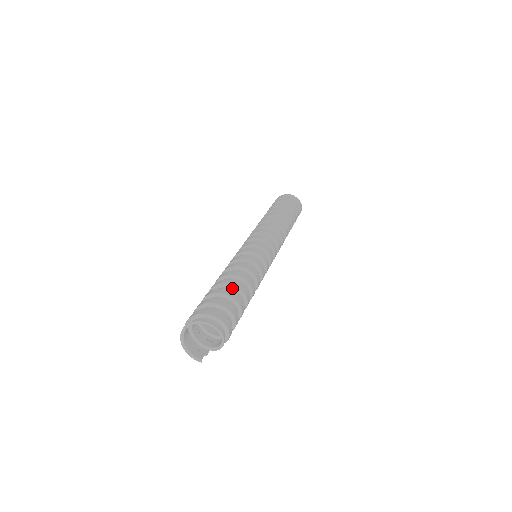
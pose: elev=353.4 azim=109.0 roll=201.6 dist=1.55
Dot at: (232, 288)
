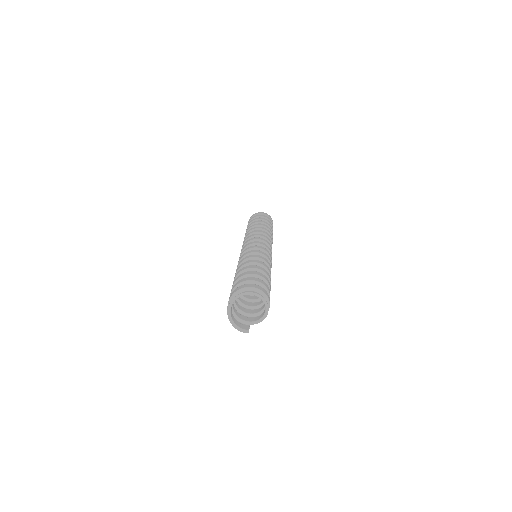
Dot at: occluded
